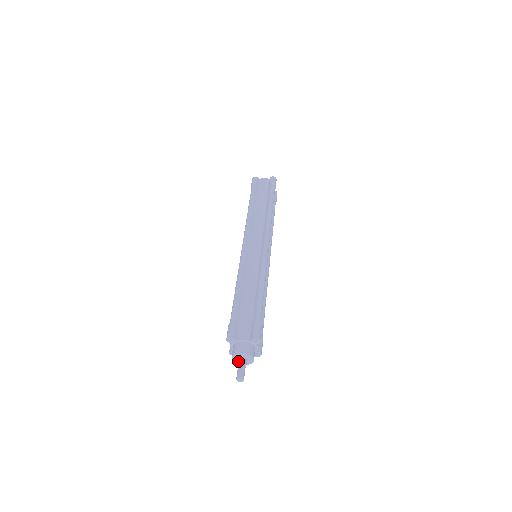
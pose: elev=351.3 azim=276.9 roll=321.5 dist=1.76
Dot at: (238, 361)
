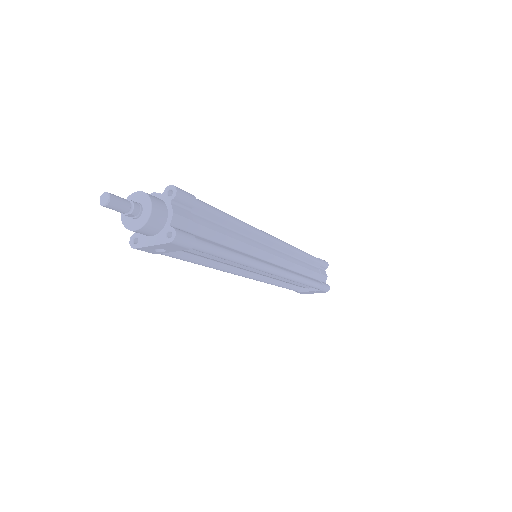
Dot at: occluded
